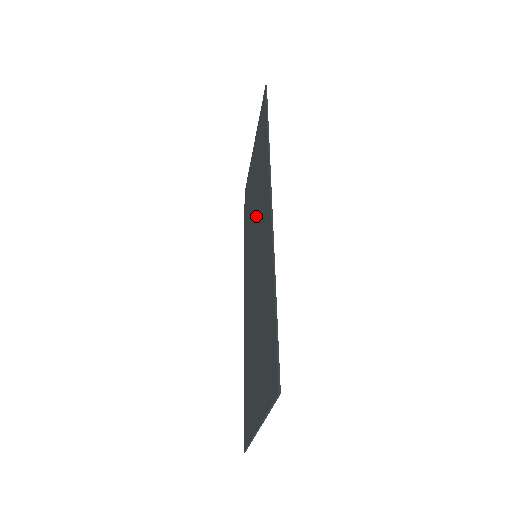
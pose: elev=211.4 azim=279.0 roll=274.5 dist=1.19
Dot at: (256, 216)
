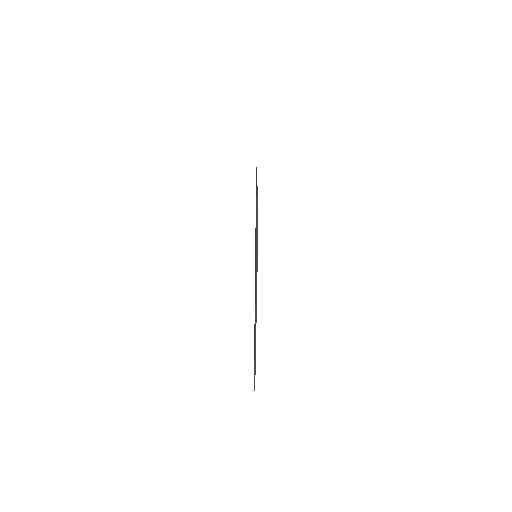
Dot at: occluded
